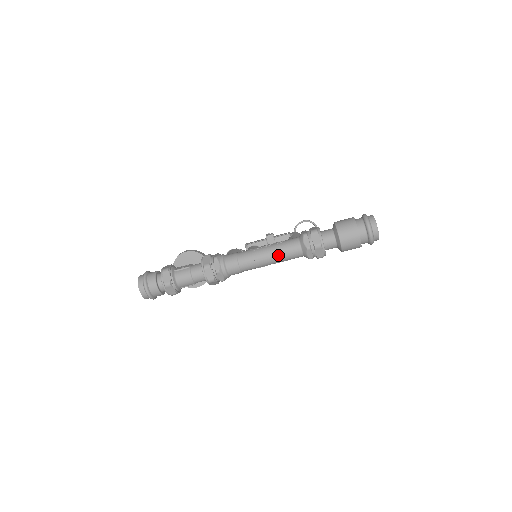
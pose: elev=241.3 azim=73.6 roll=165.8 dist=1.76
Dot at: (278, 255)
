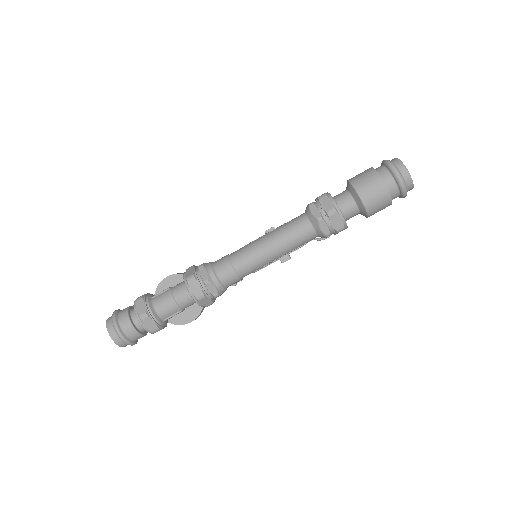
Dot at: (282, 240)
